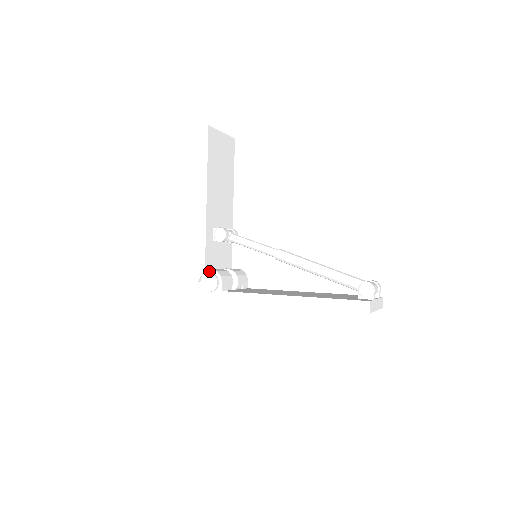
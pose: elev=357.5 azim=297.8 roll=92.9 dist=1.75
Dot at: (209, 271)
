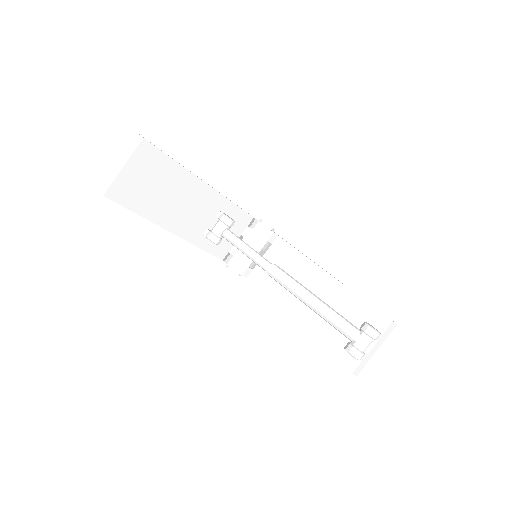
Dot at: occluded
